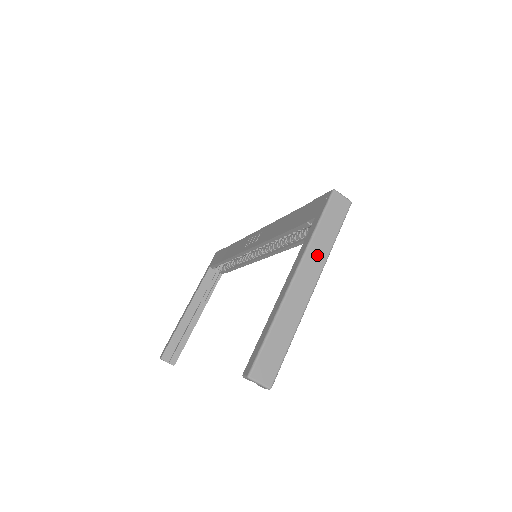
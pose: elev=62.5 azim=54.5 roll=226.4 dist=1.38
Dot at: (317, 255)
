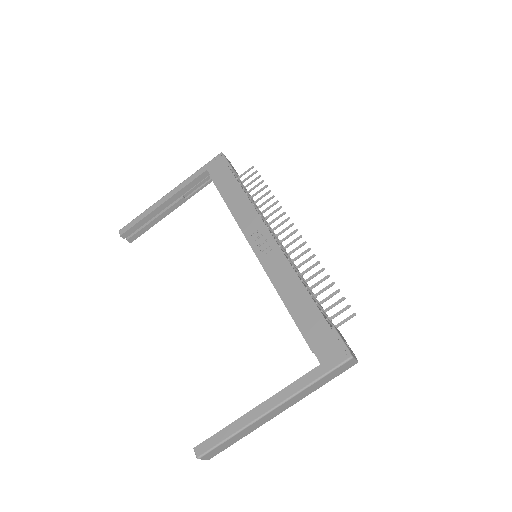
Dot at: (300, 397)
